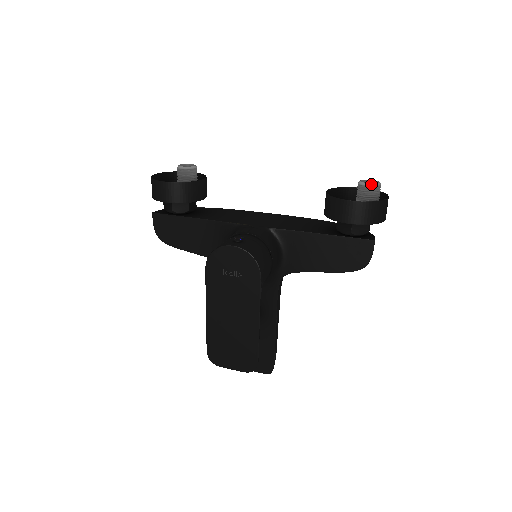
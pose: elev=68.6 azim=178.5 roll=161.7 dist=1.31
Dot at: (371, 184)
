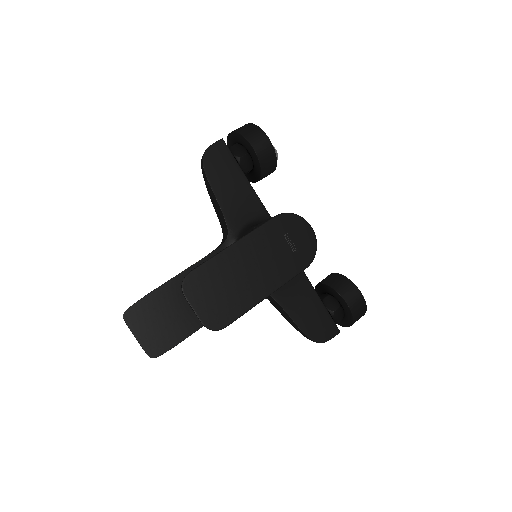
Dot at: occluded
